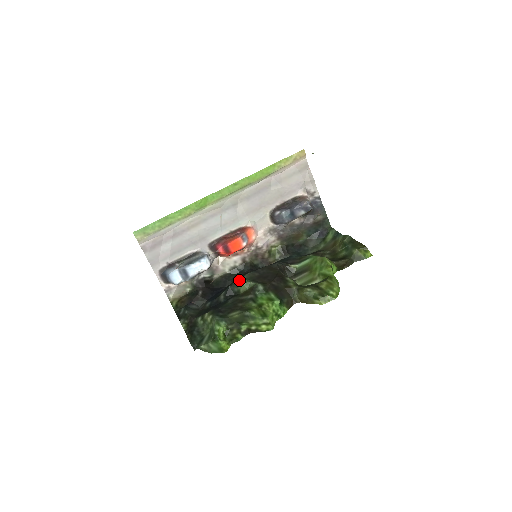
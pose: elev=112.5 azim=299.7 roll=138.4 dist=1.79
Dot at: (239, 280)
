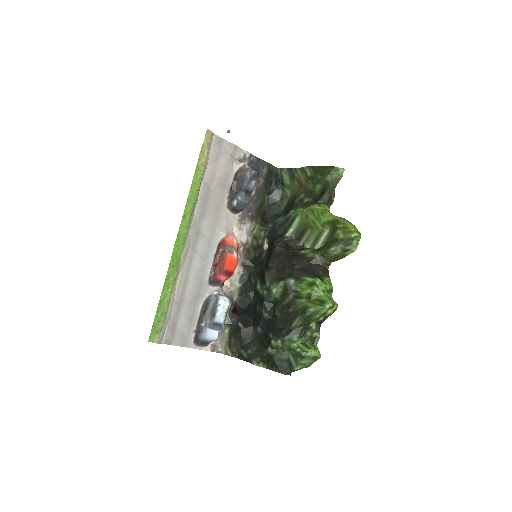
Dot at: (266, 290)
